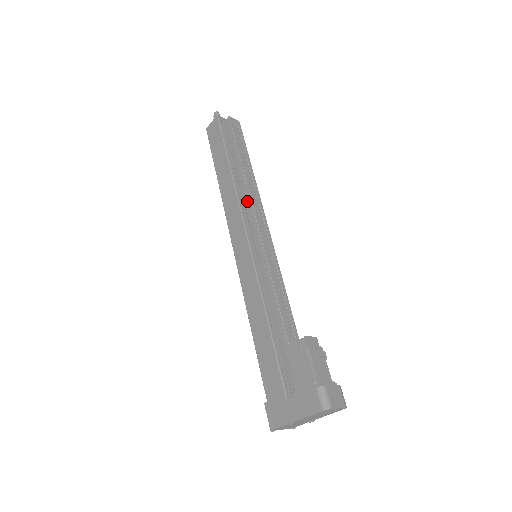
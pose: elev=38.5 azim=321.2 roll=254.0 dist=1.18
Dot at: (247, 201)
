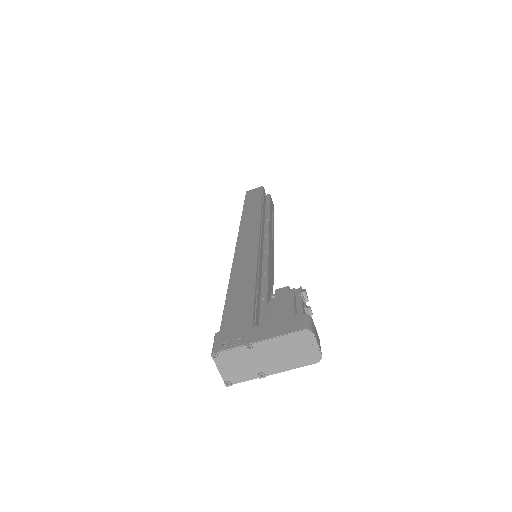
Dot at: (264, 228)
